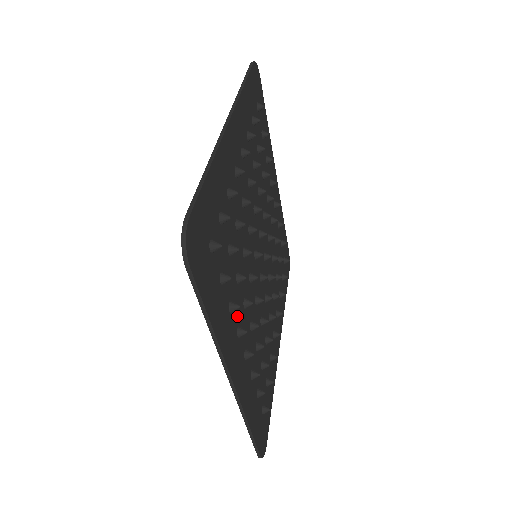
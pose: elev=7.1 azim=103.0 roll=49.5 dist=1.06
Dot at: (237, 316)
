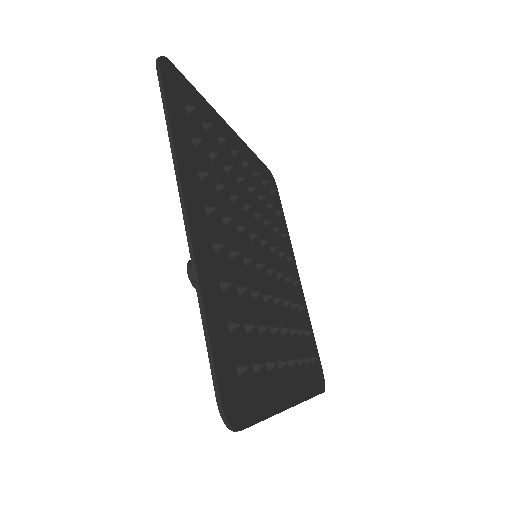
Dot at: (209, 201)
